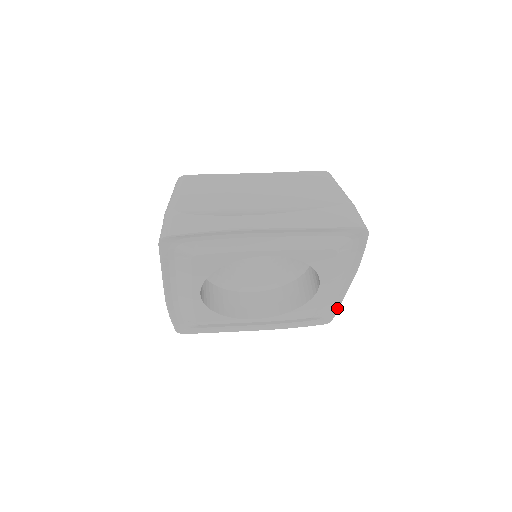
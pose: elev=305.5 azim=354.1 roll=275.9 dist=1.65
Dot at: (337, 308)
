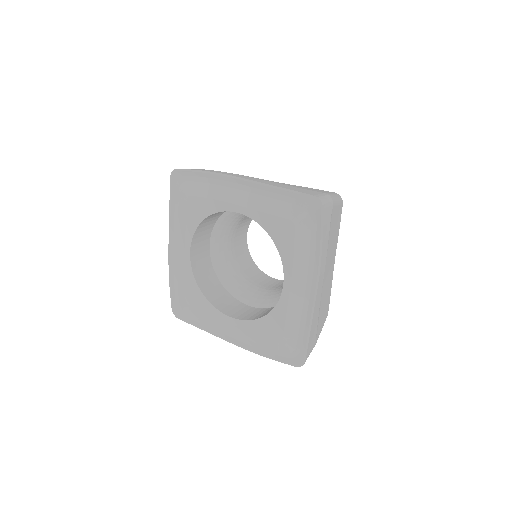
Dot at: (308, 338)
